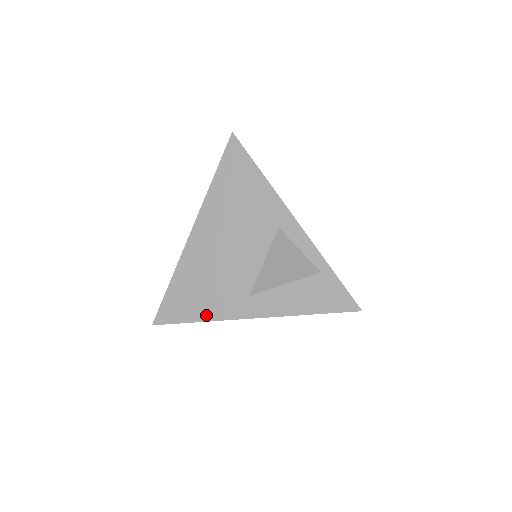
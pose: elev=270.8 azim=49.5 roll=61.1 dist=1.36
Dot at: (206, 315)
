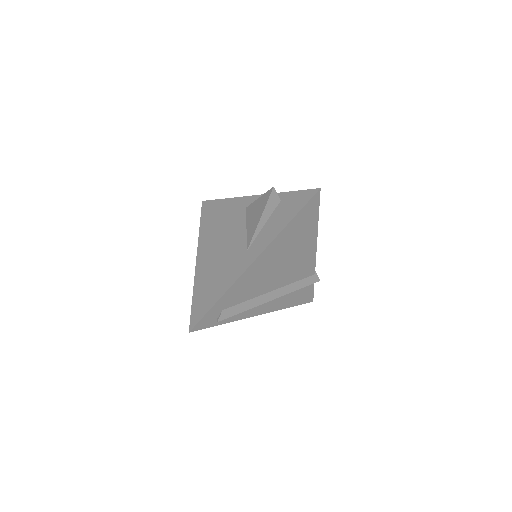
Dot at: (223, 289)
